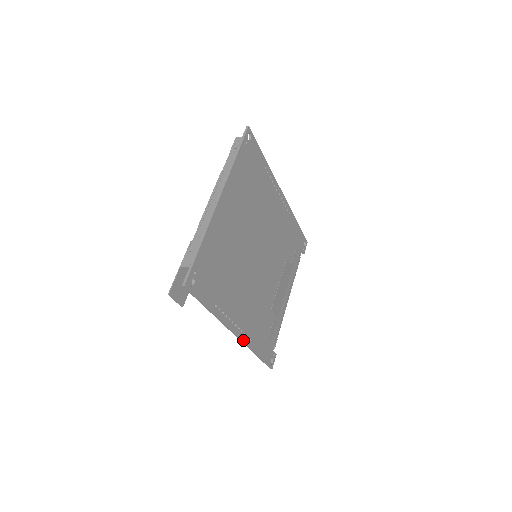
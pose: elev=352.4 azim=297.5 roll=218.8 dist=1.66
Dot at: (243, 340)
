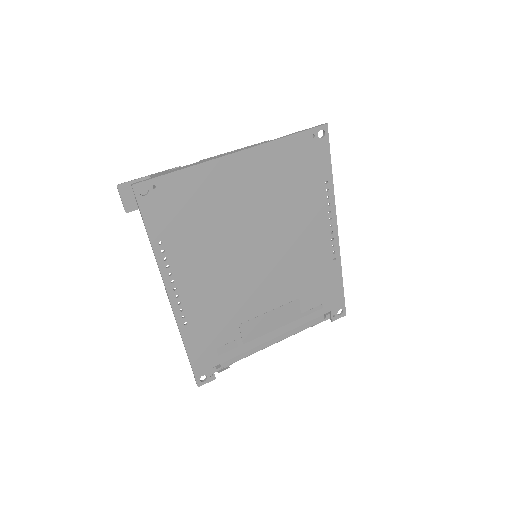
Dot at: (176, 314)
